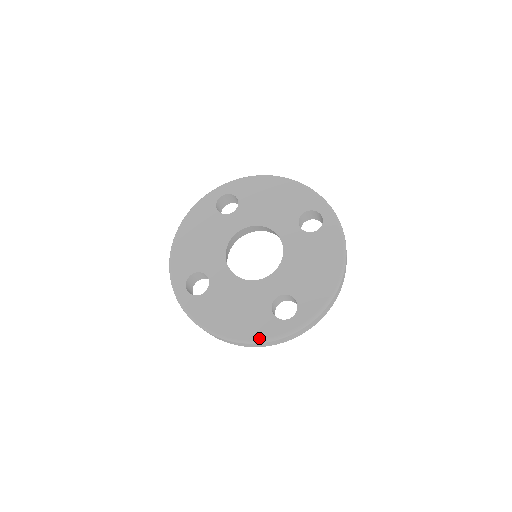
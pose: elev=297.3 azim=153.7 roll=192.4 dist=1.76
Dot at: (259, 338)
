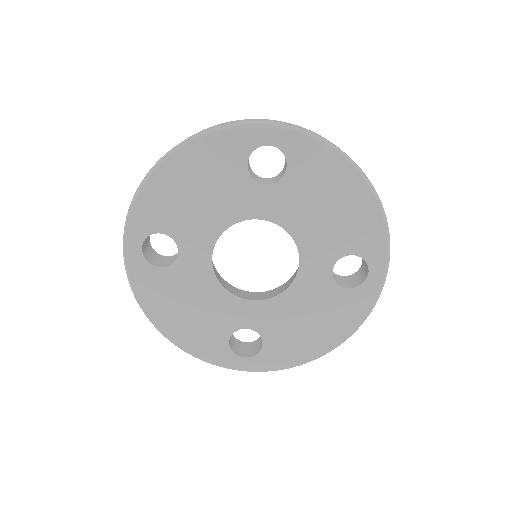
Dot at: (361, 319)
